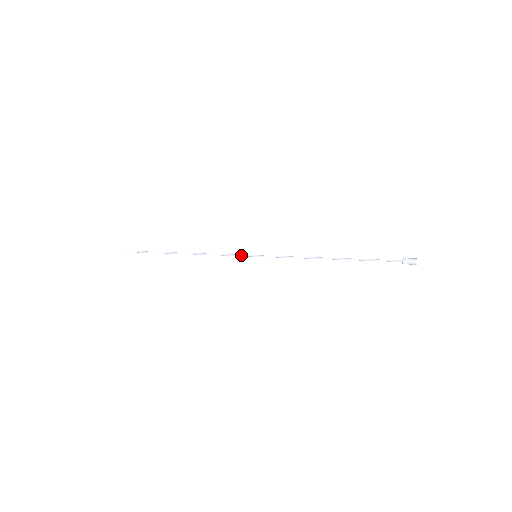
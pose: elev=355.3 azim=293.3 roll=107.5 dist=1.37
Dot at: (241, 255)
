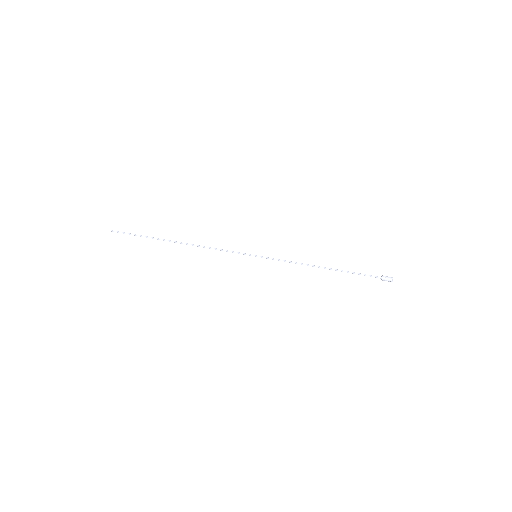
Dot at: occluded
